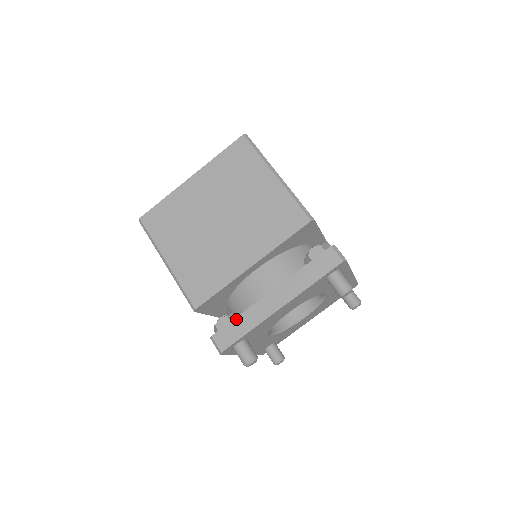
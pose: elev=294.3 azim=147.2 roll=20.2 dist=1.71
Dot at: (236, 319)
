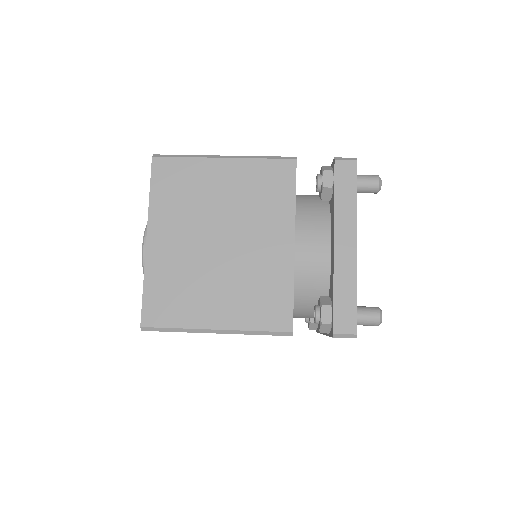
Dot at: (335, 296)
